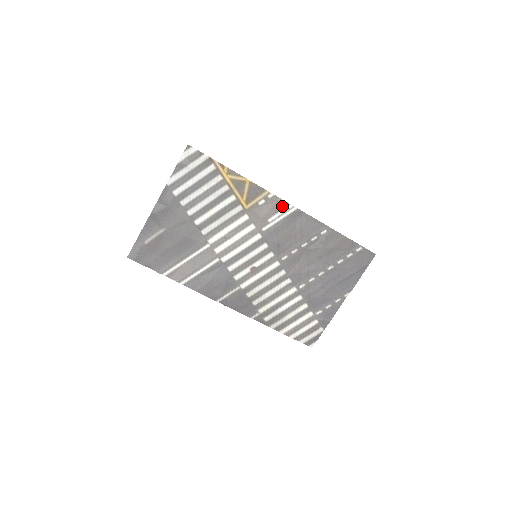
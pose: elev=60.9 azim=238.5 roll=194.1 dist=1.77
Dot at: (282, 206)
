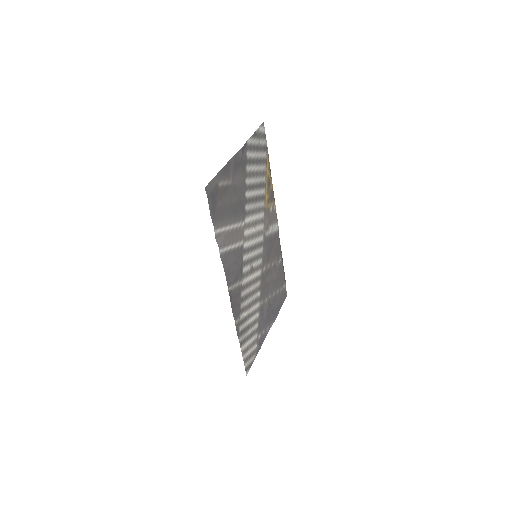
Dot at: (275, 221)
